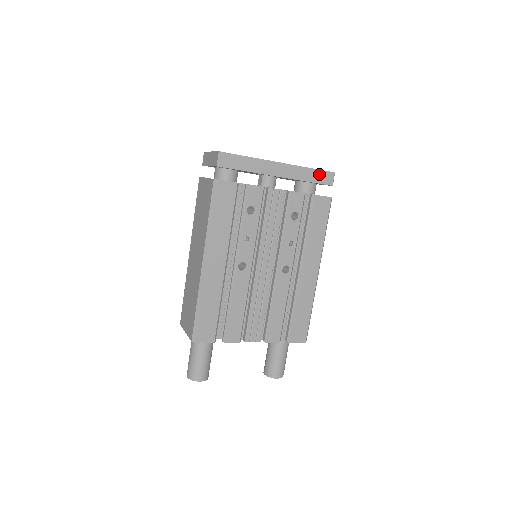
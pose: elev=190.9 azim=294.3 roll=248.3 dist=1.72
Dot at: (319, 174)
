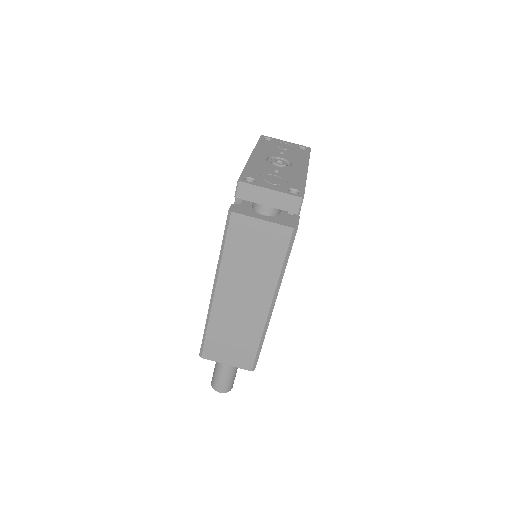
Dot at: occluded
